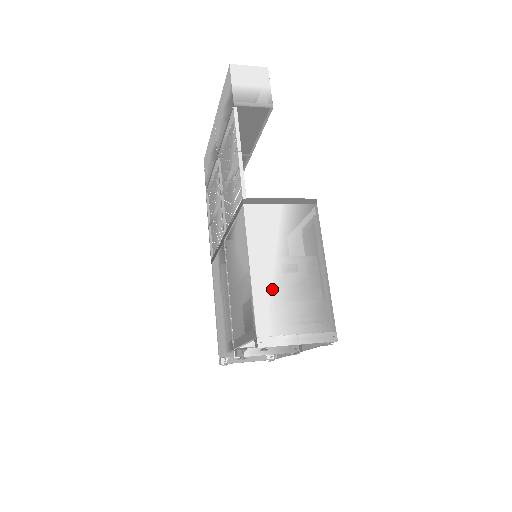
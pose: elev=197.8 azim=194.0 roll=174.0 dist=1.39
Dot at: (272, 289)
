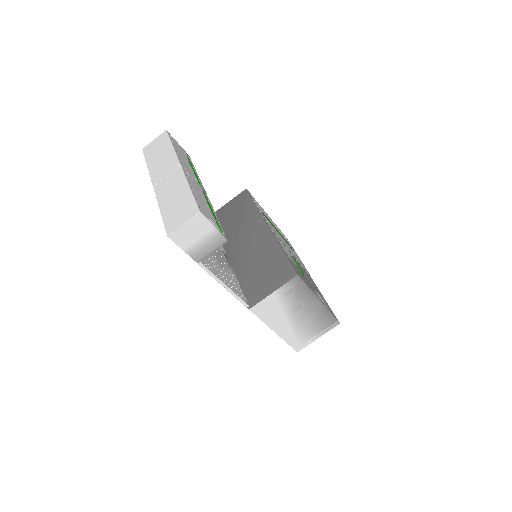
Dot at: (292, 330)
